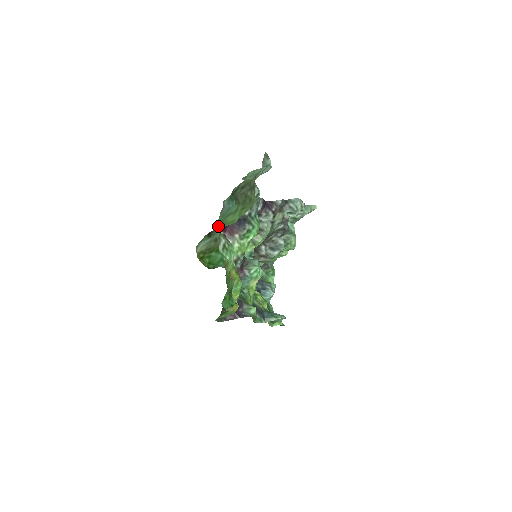
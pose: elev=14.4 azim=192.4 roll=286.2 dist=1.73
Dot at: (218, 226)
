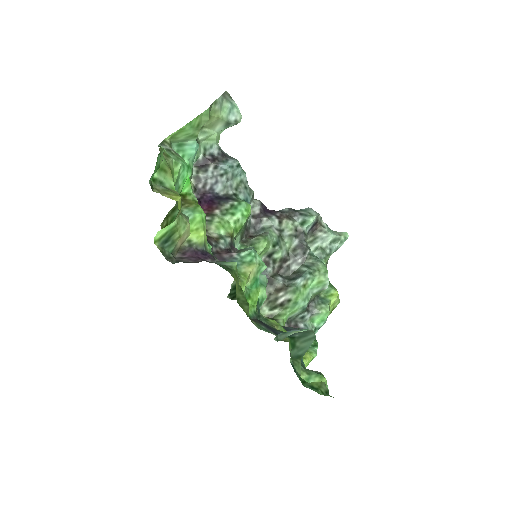
Dot at: occluded
